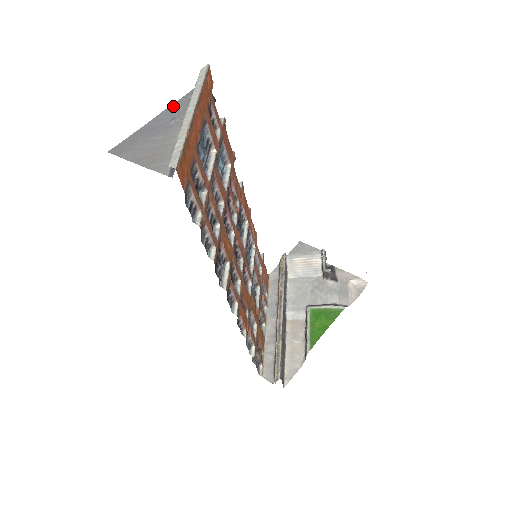
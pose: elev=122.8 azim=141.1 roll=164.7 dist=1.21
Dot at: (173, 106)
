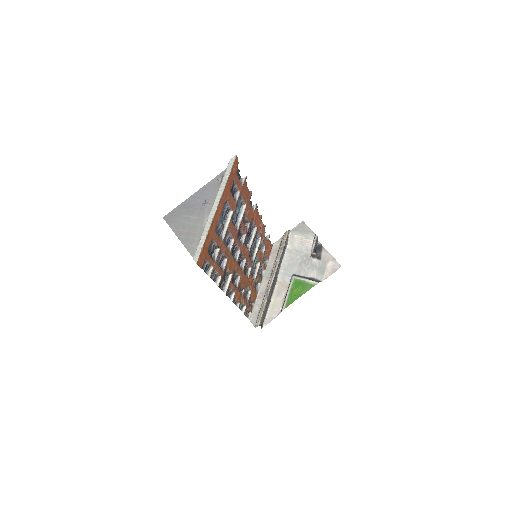
Dot at: (207, 186)
